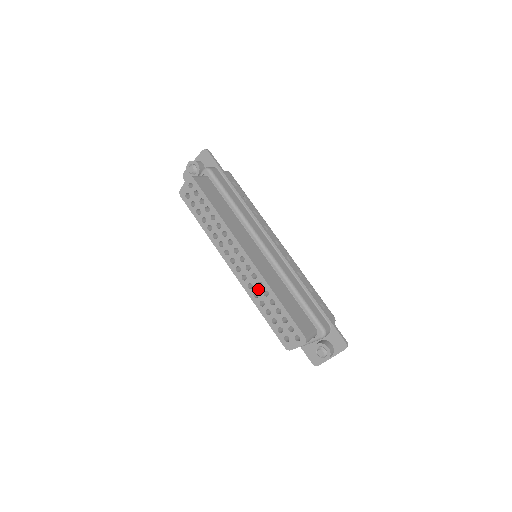
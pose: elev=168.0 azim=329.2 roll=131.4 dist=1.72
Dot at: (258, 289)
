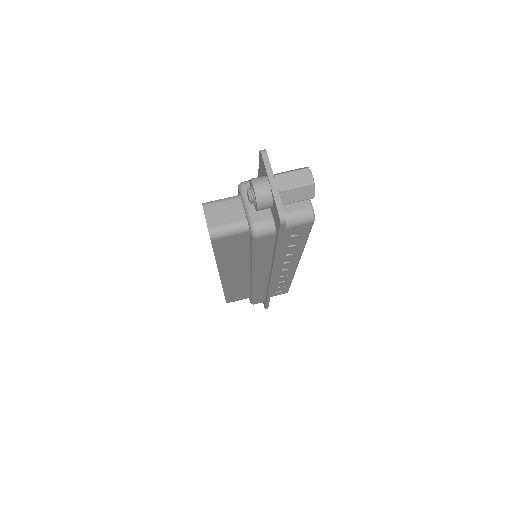
Dot at: occluded
